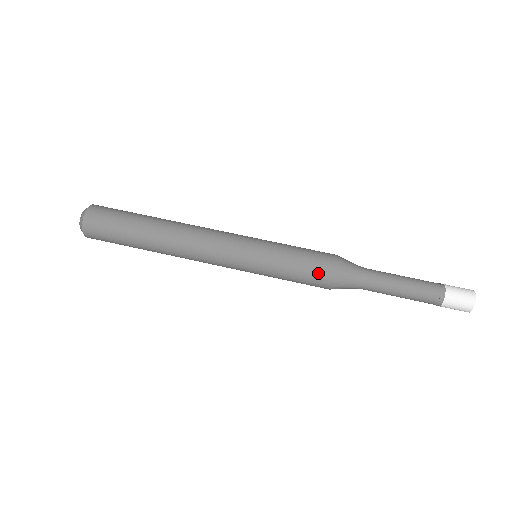
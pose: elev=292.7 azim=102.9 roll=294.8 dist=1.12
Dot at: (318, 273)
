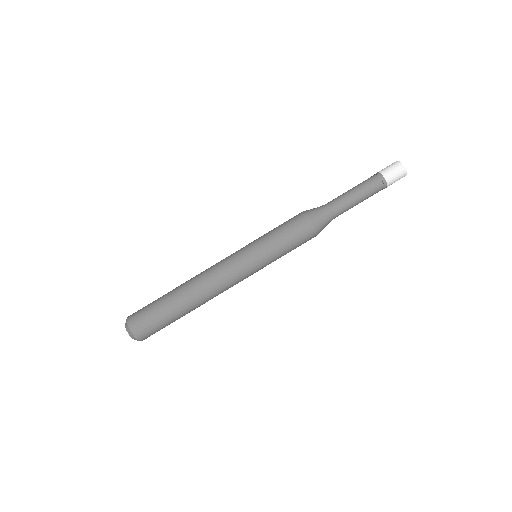
Dot at: occluded
